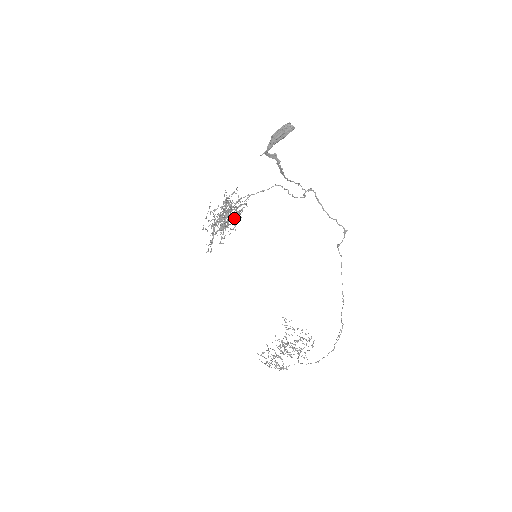
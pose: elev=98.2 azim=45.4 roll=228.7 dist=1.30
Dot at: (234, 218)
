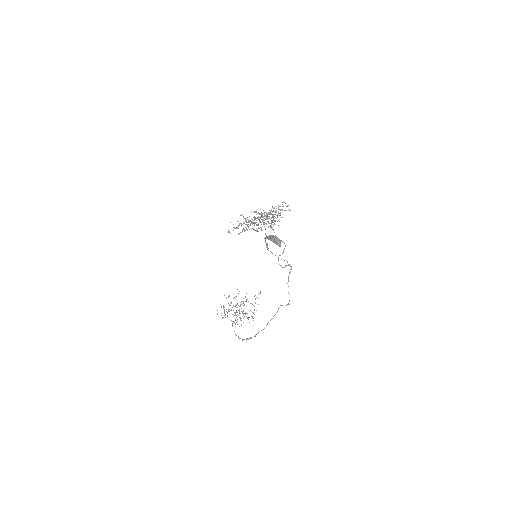
Dot at: (260, 227)
